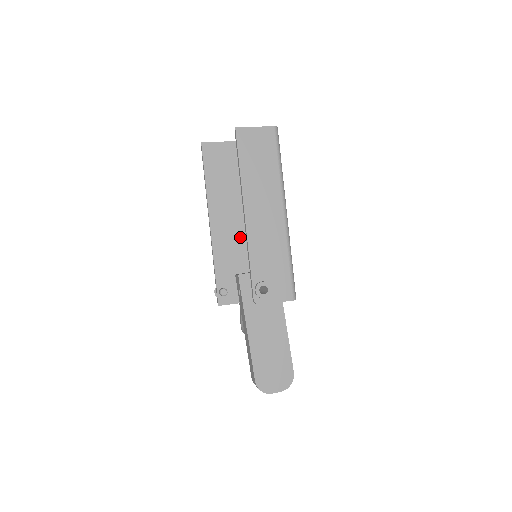
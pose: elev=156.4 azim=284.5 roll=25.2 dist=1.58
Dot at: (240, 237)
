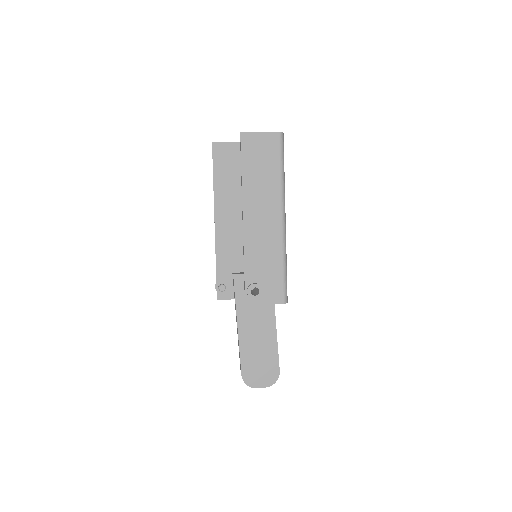
Dot at: occluded
